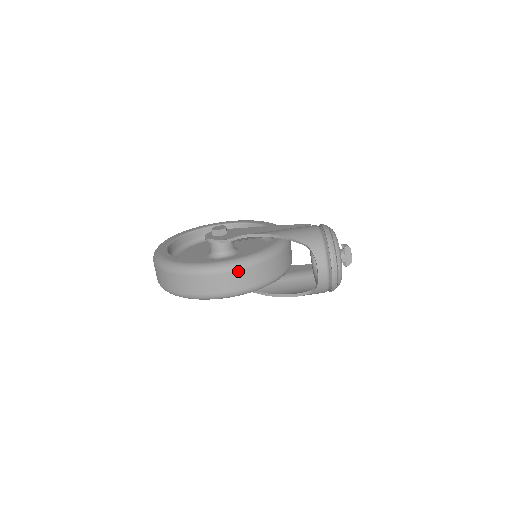
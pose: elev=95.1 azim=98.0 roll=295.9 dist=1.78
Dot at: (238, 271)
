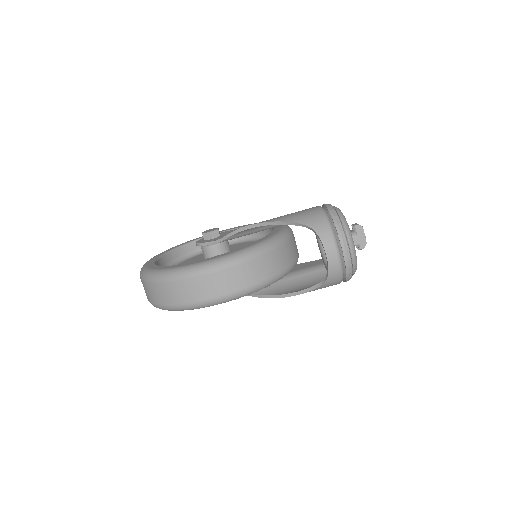
Dot at: (232, 267)
